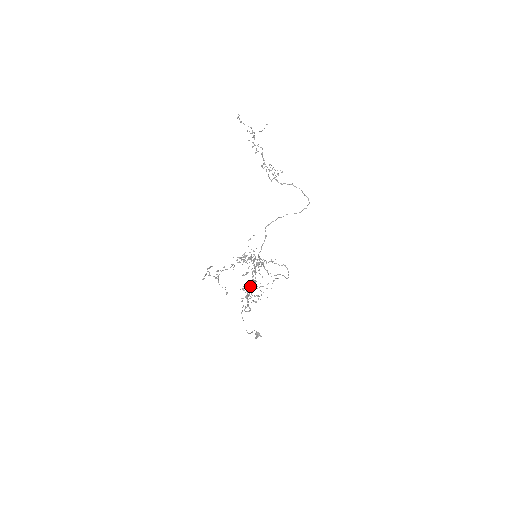
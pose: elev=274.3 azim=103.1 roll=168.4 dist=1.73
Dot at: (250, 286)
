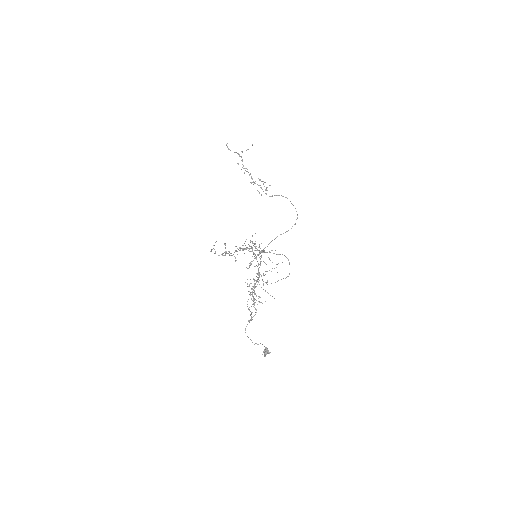
Dot at: (254, 280)
